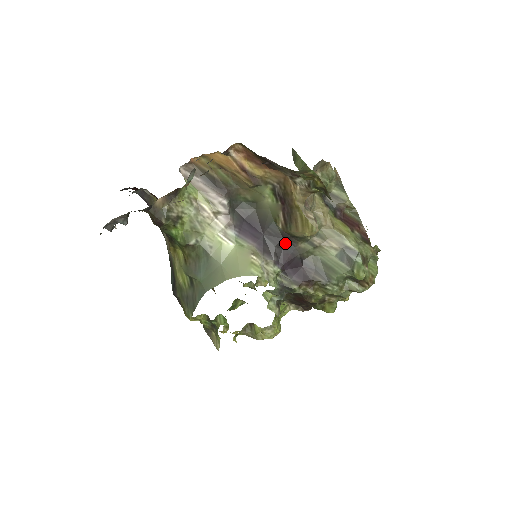
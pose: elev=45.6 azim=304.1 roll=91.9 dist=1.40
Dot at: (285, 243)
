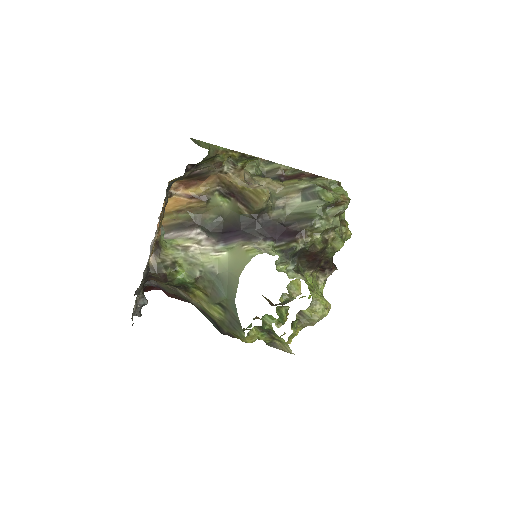
Dot at: (260, 222)
